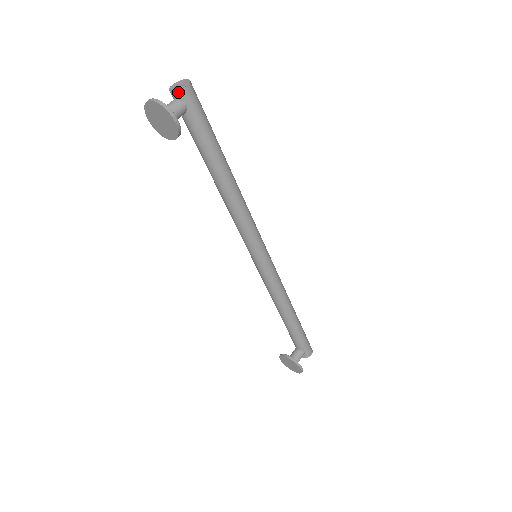
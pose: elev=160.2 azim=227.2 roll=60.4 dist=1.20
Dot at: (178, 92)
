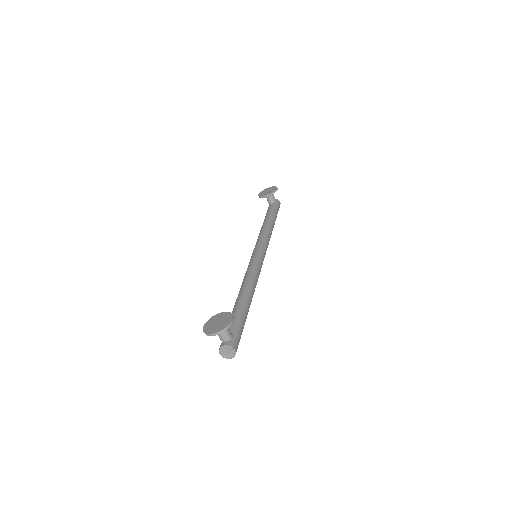
Dot at: (276, 199)
